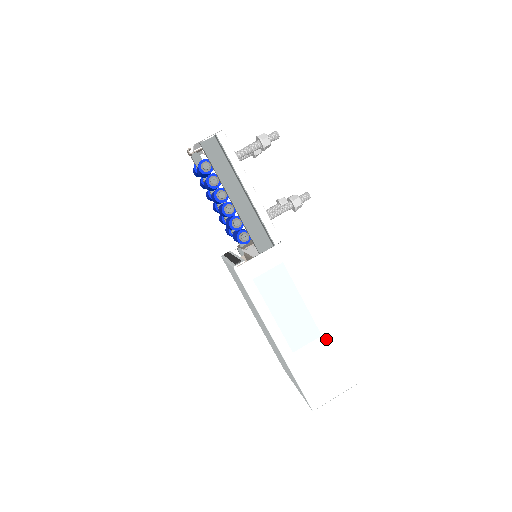
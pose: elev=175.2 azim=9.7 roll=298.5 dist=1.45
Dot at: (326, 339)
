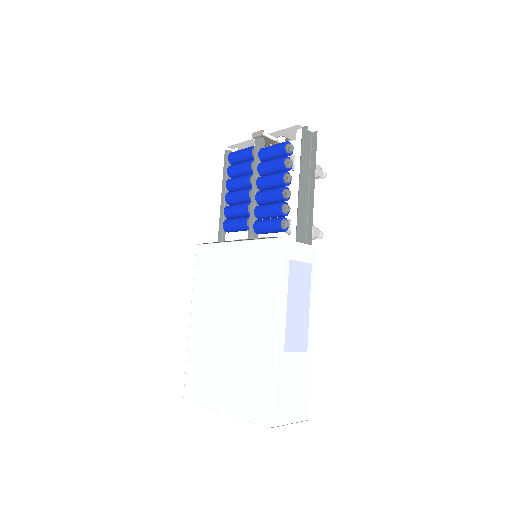
Dot at: (308, 357)
